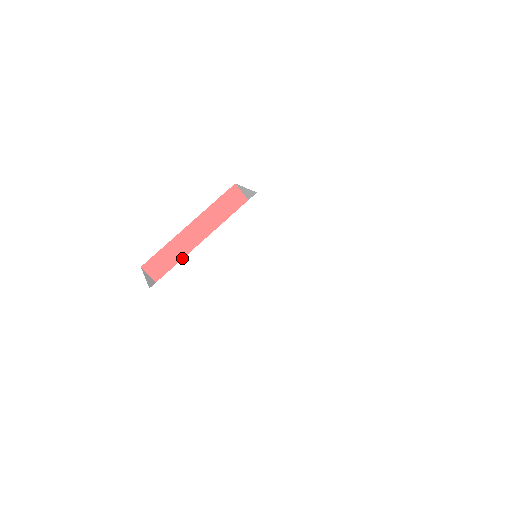
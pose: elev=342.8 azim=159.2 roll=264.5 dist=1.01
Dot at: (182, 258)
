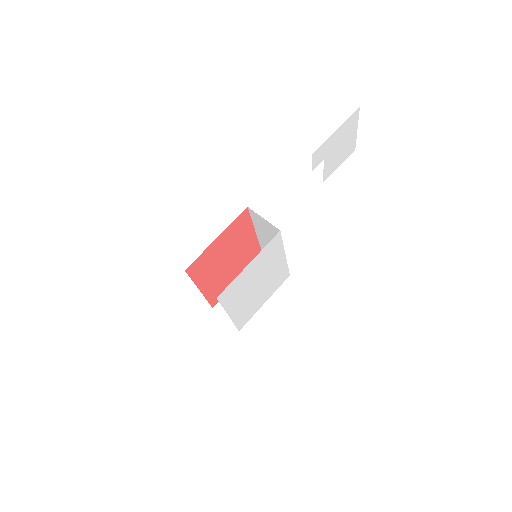
Dot at: (207, 259)
